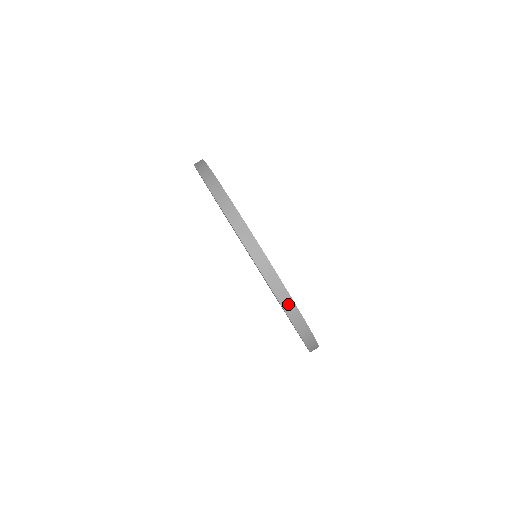
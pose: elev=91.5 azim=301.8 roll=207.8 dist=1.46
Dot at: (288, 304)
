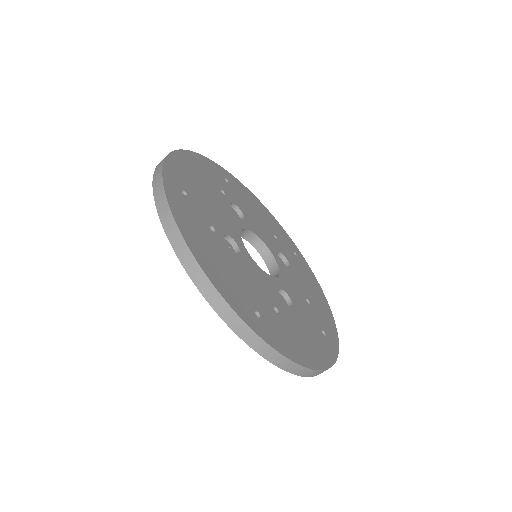
Dot at: occluded
